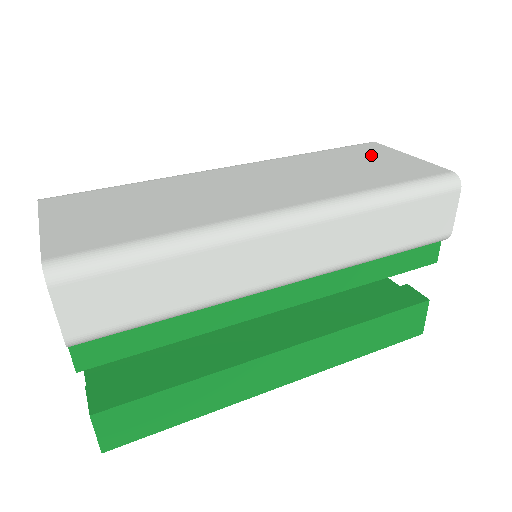
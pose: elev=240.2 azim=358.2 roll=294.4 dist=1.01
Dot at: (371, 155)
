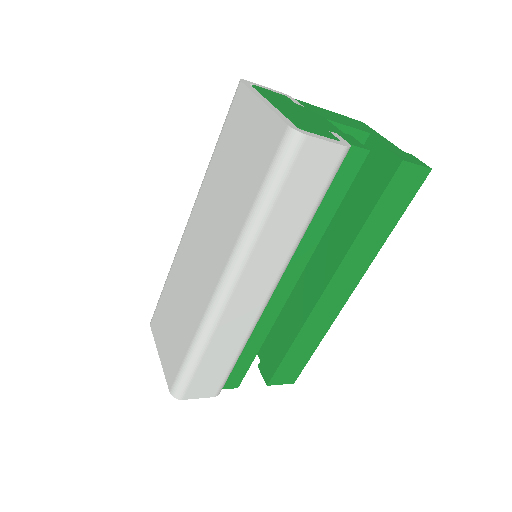
Dot at: (241, 127)
